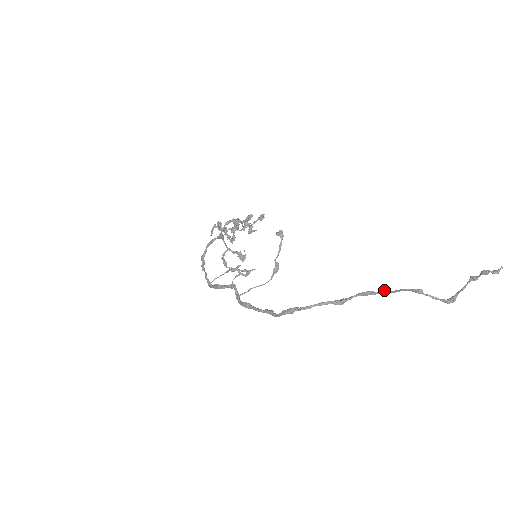
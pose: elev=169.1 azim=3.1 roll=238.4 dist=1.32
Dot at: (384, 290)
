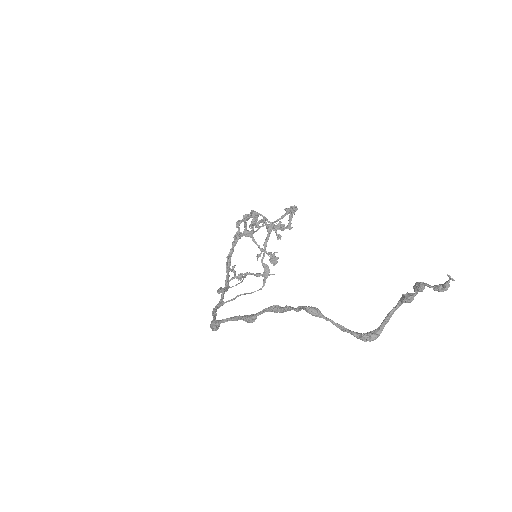
Dot at: occluded
